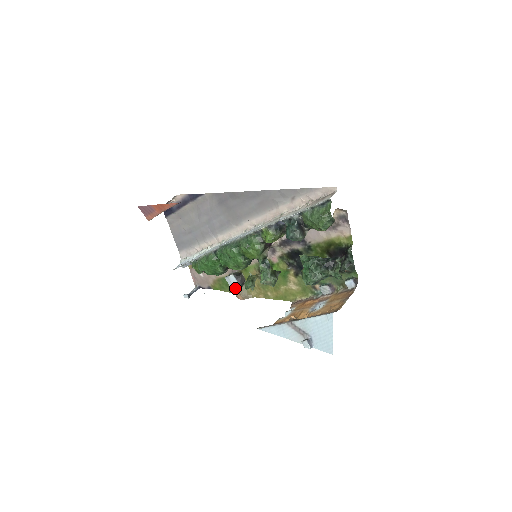
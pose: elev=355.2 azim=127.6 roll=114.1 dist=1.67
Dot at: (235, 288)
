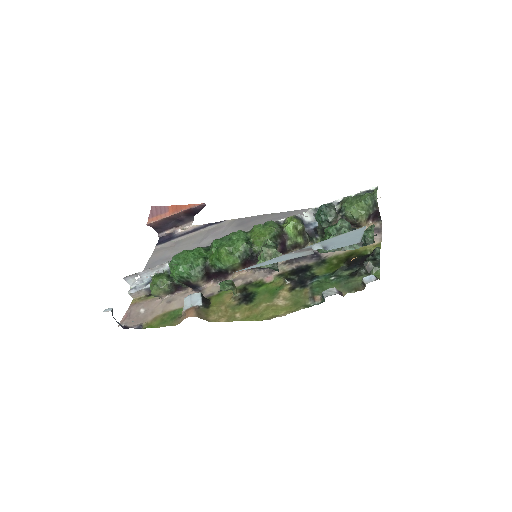
Dot at: (192, 306)
